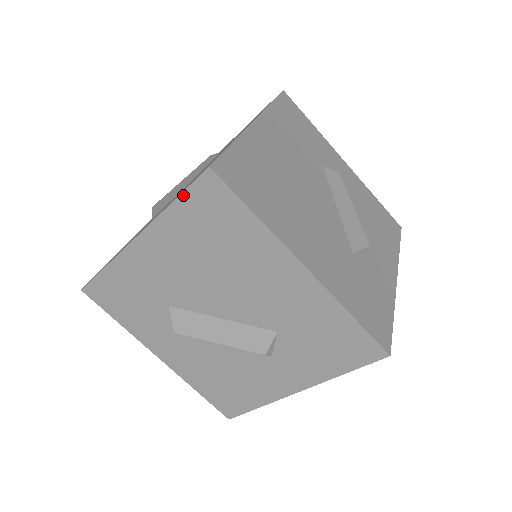
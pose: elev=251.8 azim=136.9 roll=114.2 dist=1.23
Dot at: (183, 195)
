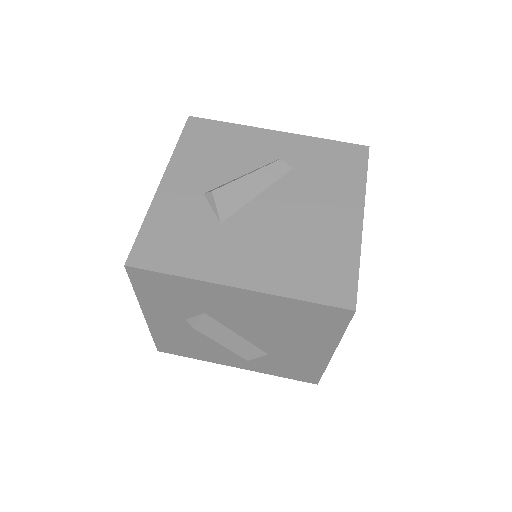
Dot at: (316, 304)
